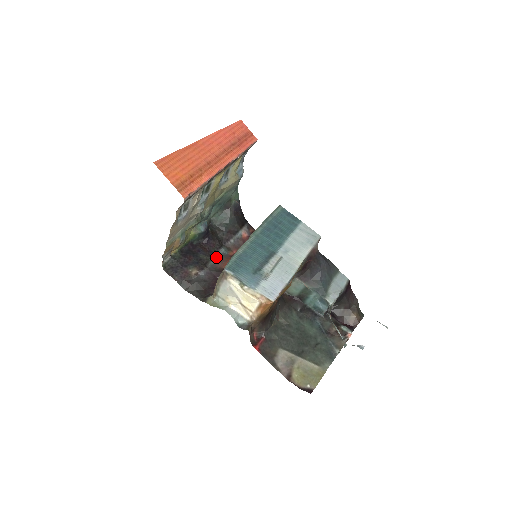
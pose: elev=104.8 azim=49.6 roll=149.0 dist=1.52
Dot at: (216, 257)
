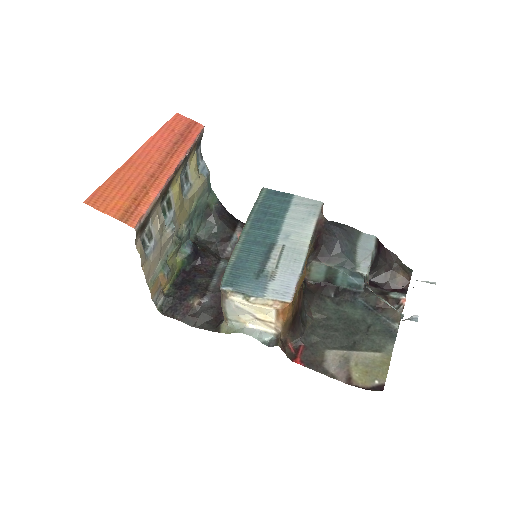
Dot at: (216, 275)
